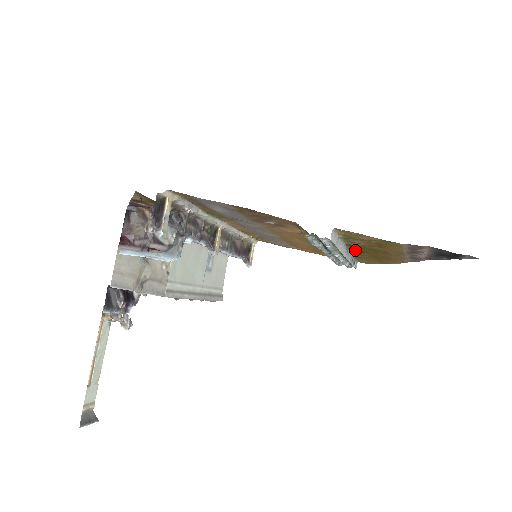
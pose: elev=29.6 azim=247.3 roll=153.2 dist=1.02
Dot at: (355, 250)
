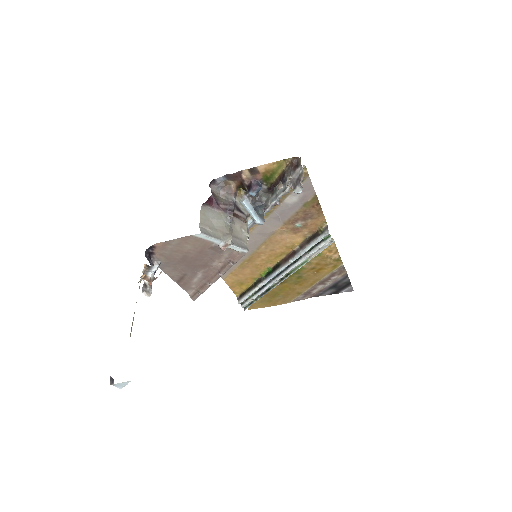
Dot at: occluded
